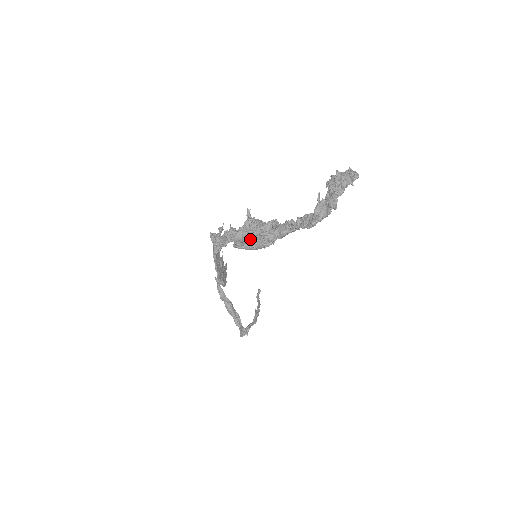
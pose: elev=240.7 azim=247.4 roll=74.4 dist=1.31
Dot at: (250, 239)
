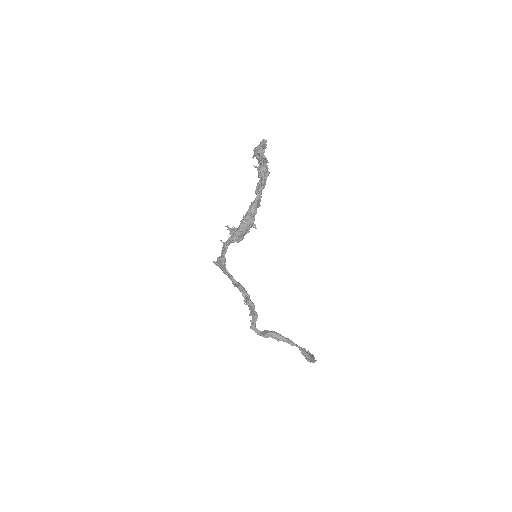
Dot at: occluded
